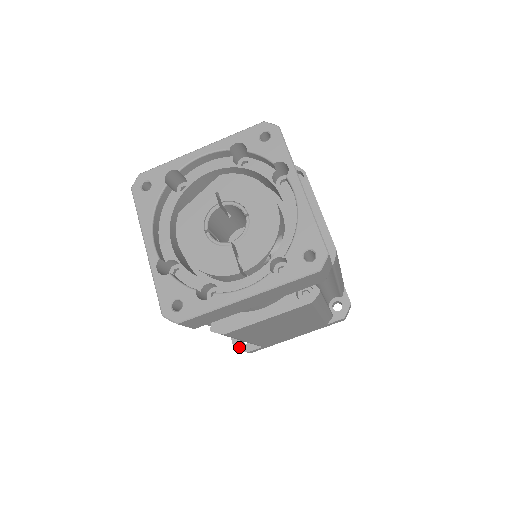
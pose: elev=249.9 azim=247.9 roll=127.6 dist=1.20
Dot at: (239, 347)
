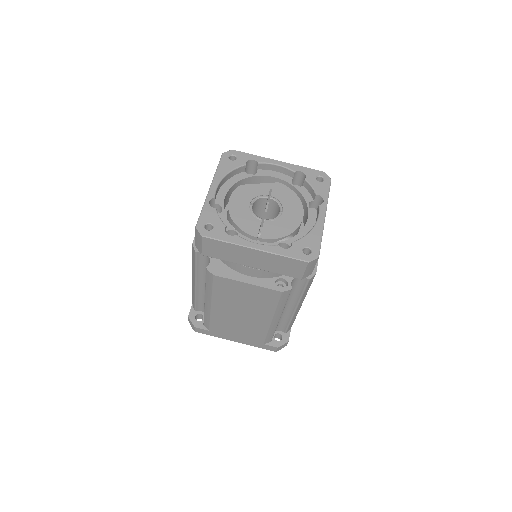
Dot at: (192, 320)
